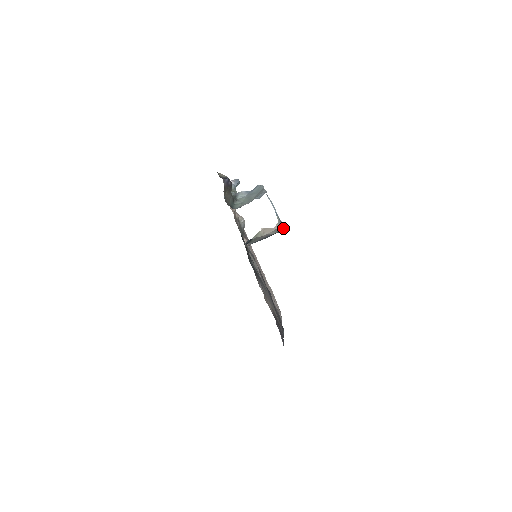
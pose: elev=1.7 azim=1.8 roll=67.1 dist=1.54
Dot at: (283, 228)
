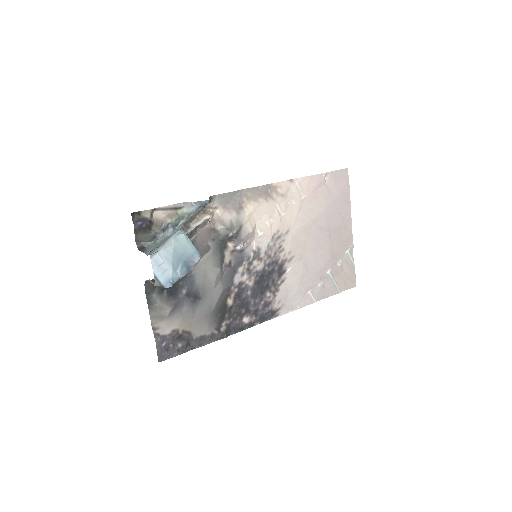
Dot at: (166, 287)
